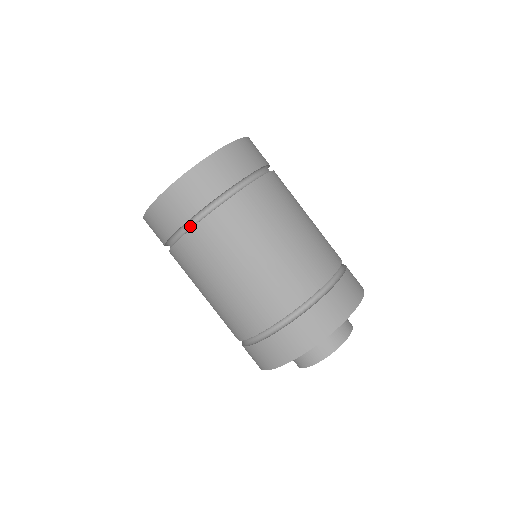
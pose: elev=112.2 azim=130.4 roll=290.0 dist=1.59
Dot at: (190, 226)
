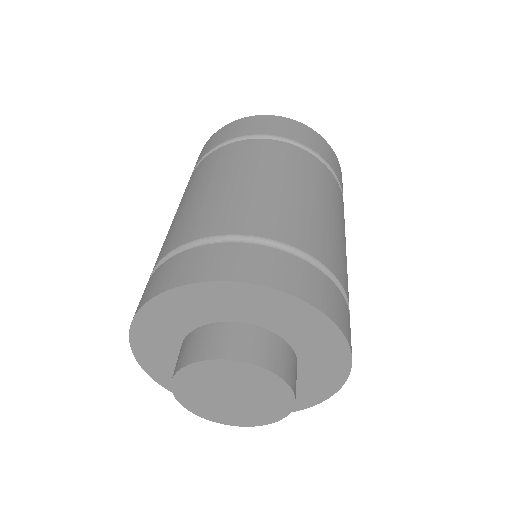
Dot at: occluded
